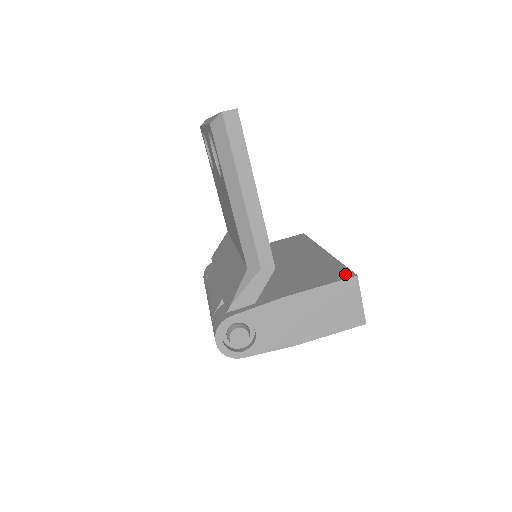
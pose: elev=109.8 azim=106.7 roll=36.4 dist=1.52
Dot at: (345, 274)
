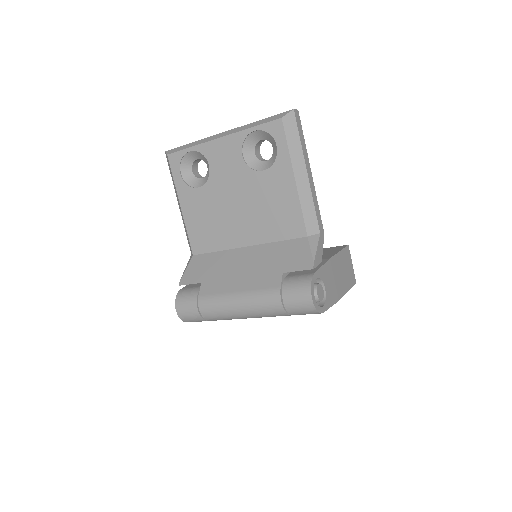
Dot at: (339, 247)
